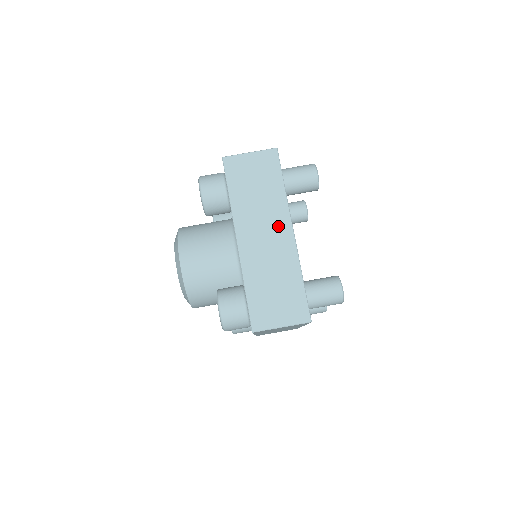
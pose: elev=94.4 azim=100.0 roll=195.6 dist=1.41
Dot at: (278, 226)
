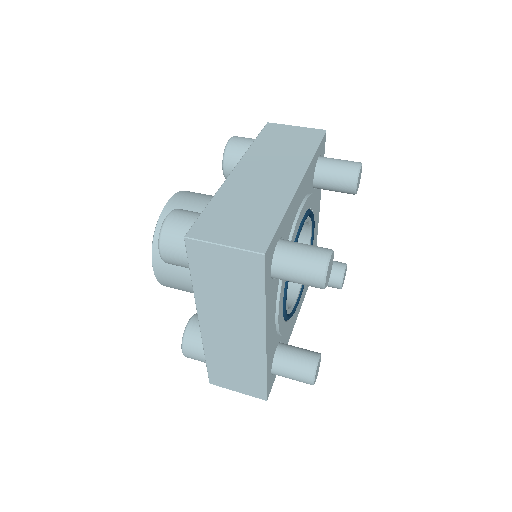
Dot at: (286, 173)
